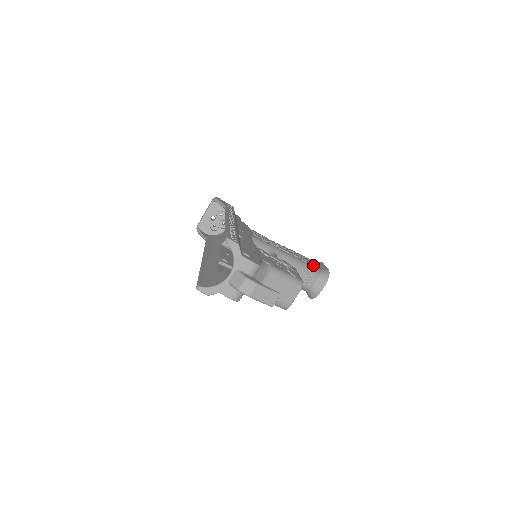
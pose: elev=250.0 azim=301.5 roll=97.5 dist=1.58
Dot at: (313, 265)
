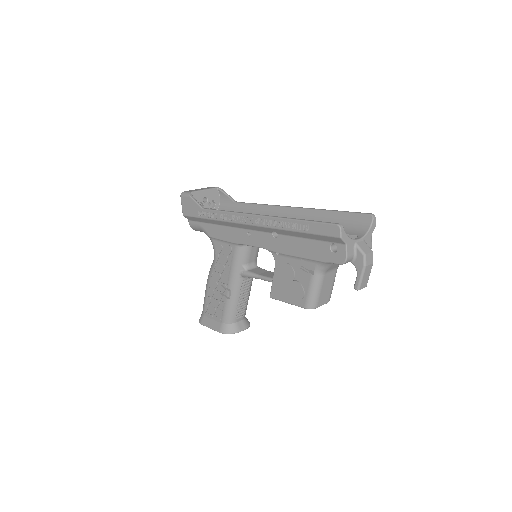
Dot at: occluded
